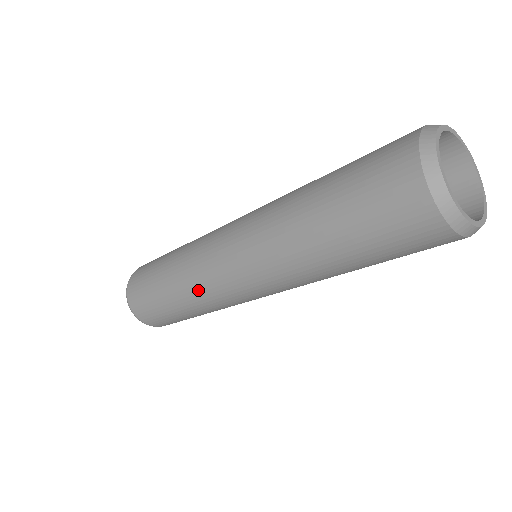
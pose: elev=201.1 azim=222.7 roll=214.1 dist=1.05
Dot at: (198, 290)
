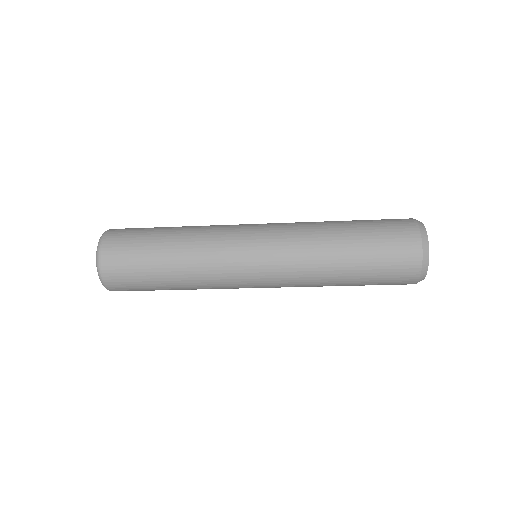
Dot at: (208, 257)
